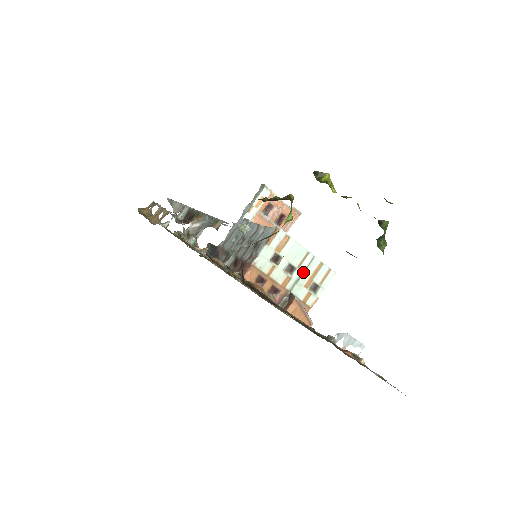
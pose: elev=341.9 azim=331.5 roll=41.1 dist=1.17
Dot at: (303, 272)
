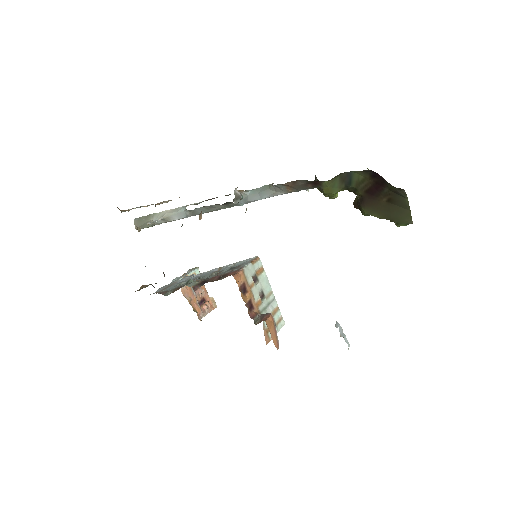
Dot at: (268, 305)
